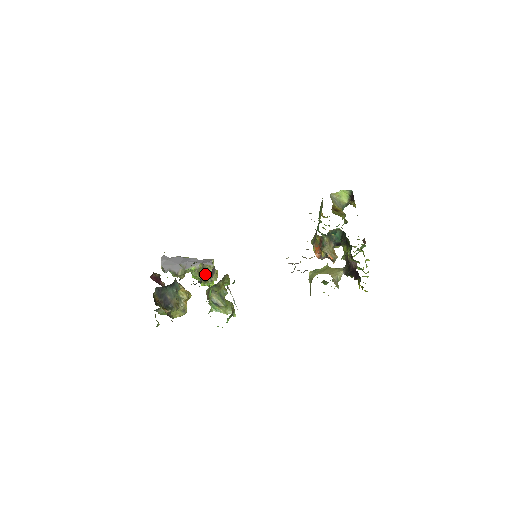
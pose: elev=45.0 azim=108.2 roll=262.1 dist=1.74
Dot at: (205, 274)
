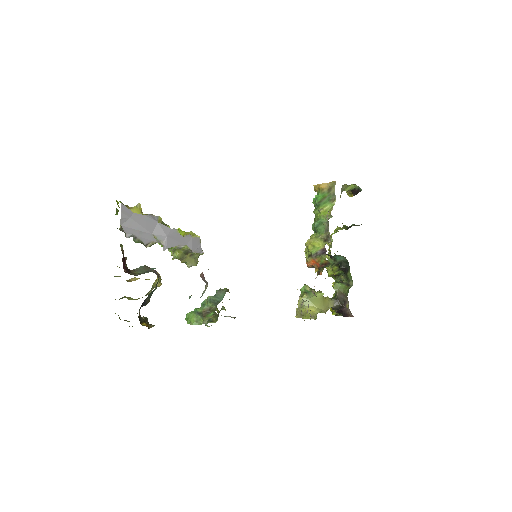
Dot at: (187, 258)
